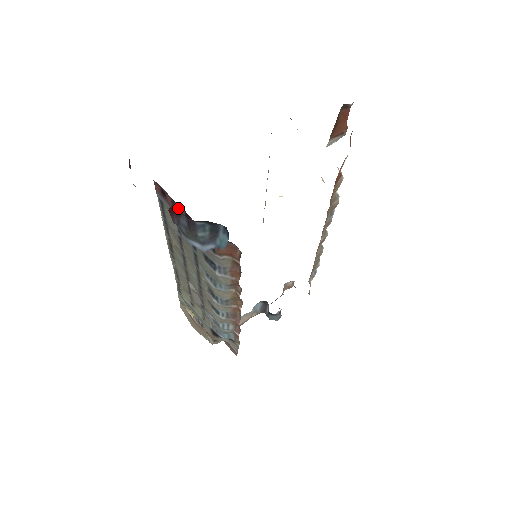
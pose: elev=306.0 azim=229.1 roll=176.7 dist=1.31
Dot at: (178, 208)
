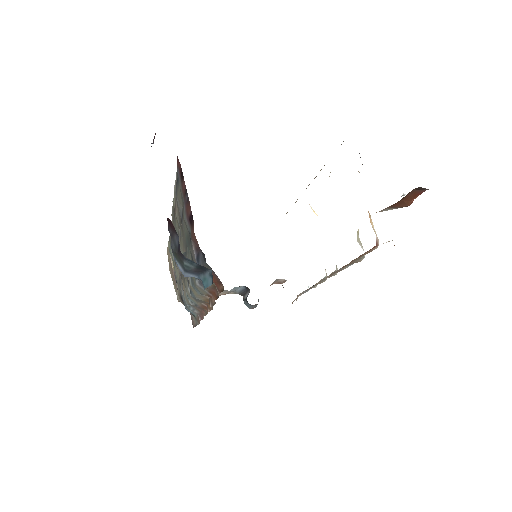
Dot at: (188, 202)
